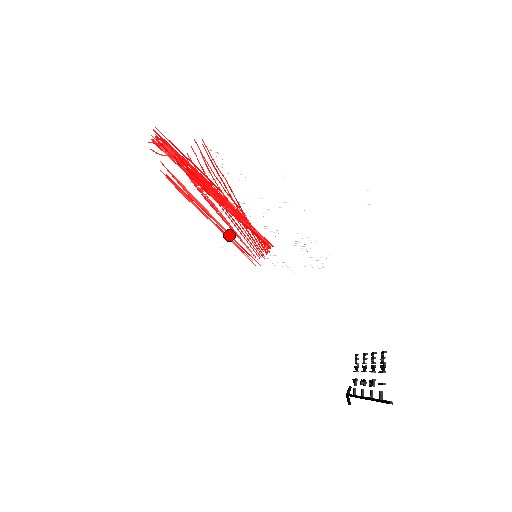
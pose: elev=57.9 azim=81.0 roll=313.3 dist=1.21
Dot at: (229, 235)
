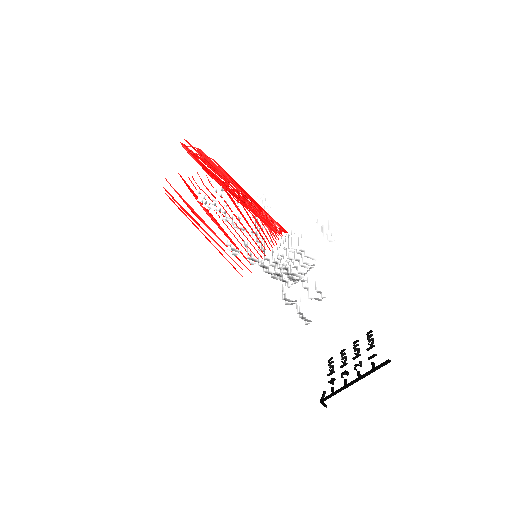
Dot at: (225, 245)
